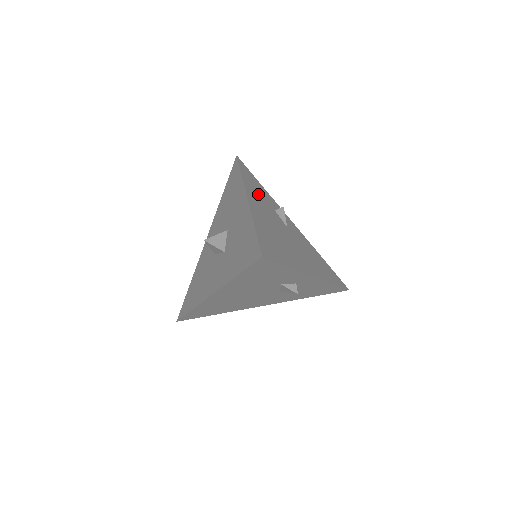
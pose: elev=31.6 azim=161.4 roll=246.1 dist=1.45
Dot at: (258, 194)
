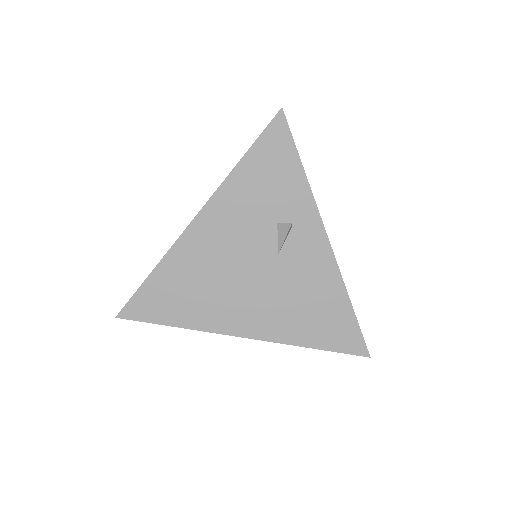
Dot at: (251, 198)
